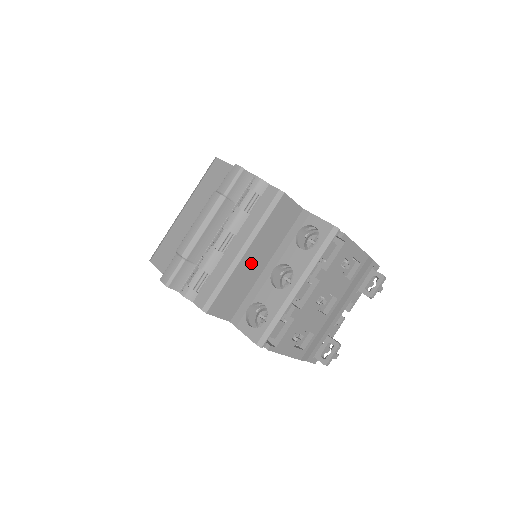
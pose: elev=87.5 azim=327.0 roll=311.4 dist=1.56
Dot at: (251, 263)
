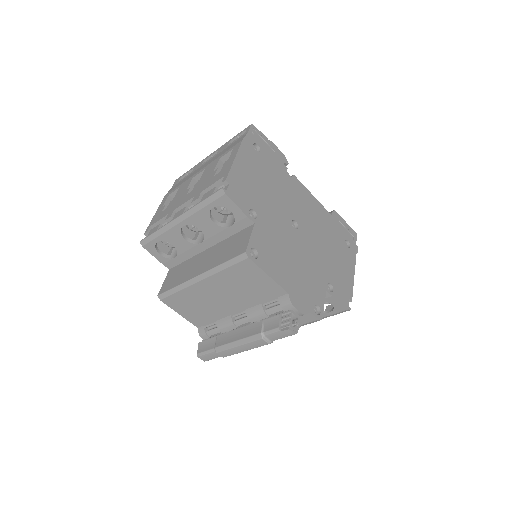
Dot at: occluded
